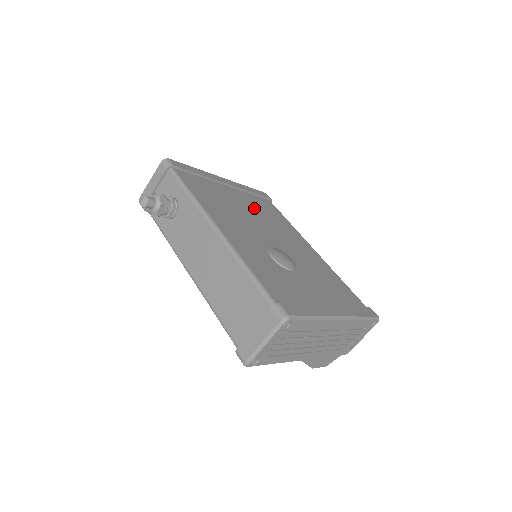
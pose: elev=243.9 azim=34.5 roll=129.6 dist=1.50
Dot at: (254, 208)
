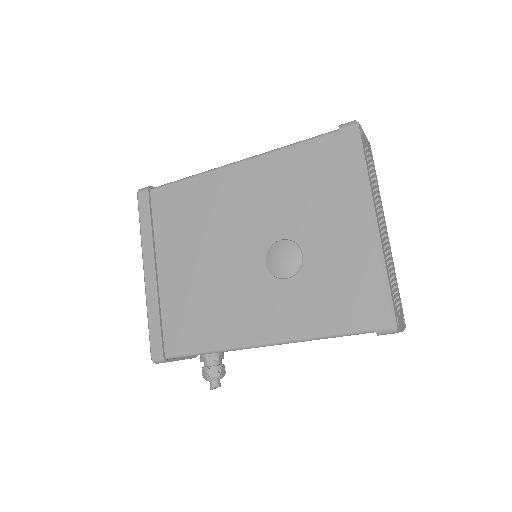
Dot at: (186, 243)
